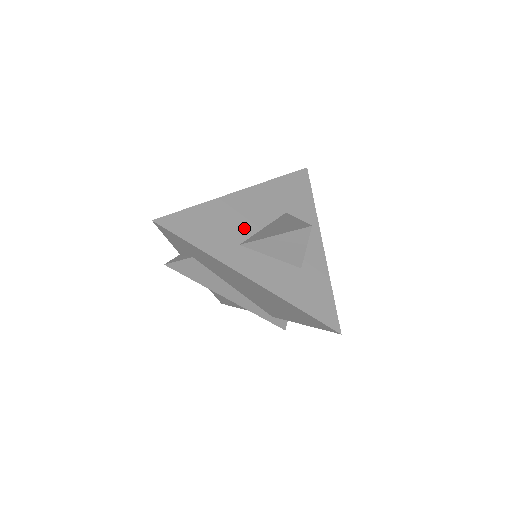
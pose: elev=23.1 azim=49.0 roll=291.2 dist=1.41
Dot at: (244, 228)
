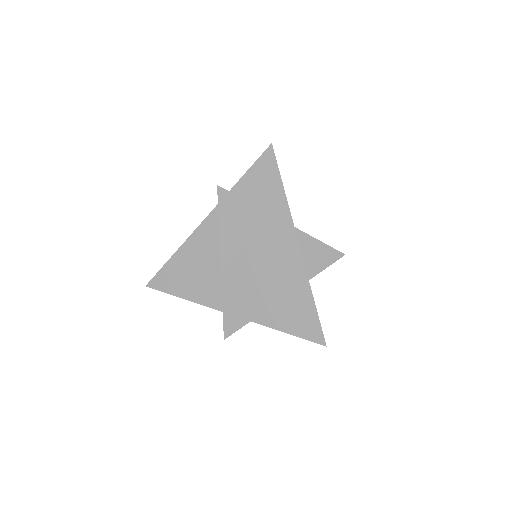
Dot at: occluded
